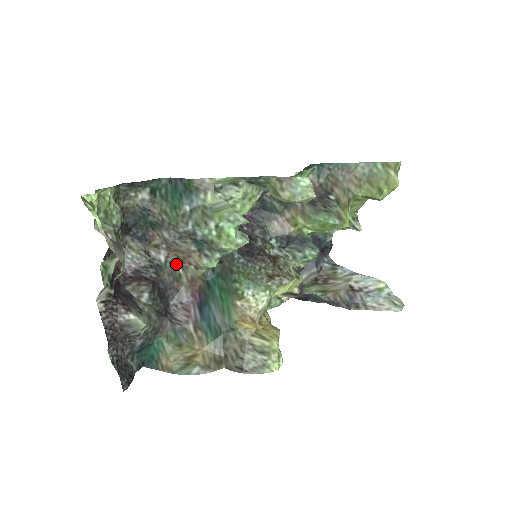
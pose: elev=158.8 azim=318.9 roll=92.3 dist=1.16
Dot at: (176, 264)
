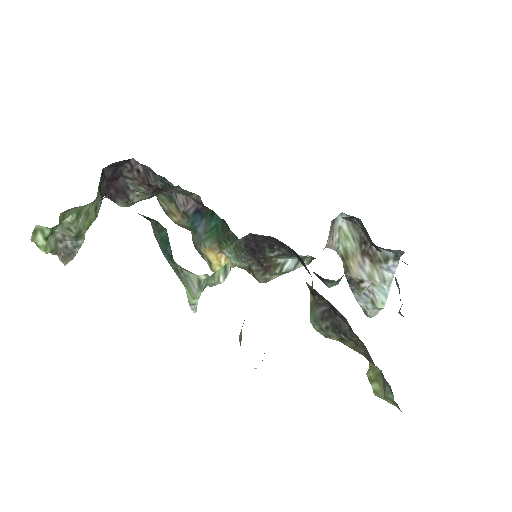
Dot at: occluded
